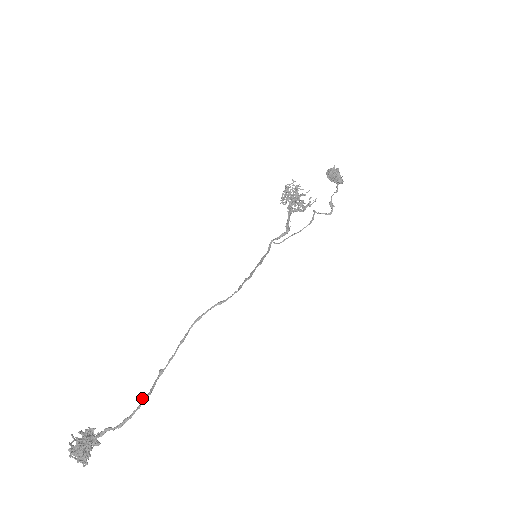
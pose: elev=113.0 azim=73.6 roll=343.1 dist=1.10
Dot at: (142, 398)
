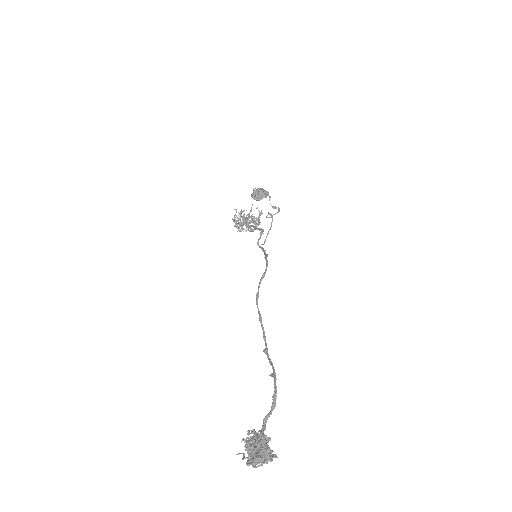
Dot at: occluded
